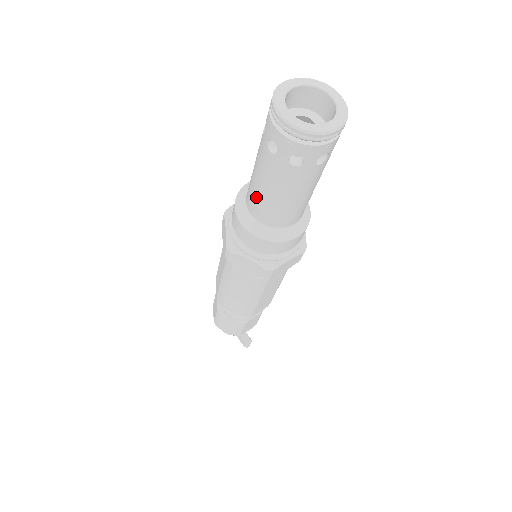
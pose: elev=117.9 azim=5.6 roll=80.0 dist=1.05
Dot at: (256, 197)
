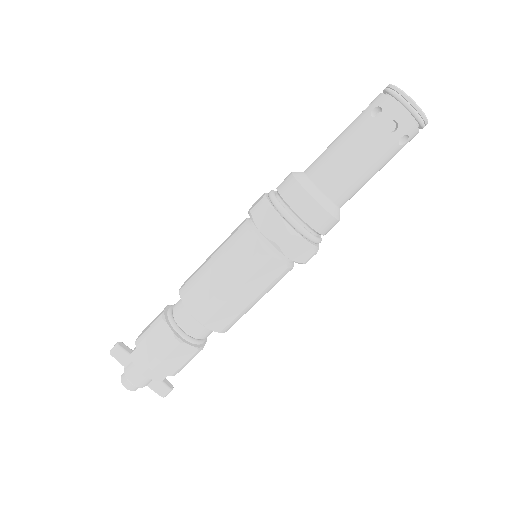
Dot at: (343, 174)
